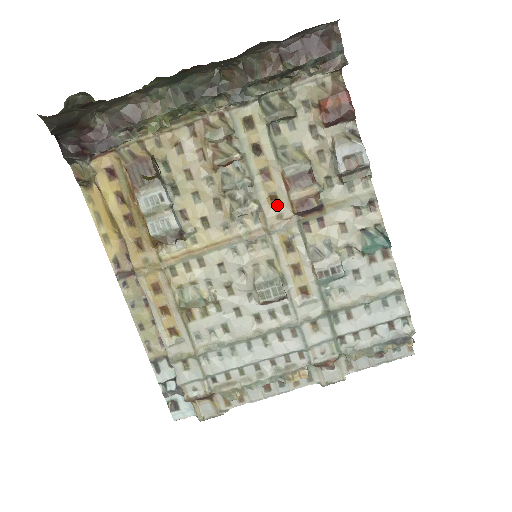
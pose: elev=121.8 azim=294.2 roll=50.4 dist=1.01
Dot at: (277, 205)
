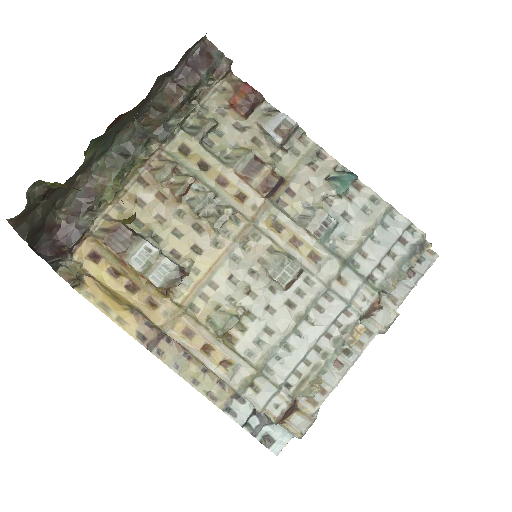
Dot at: (246, 200)
